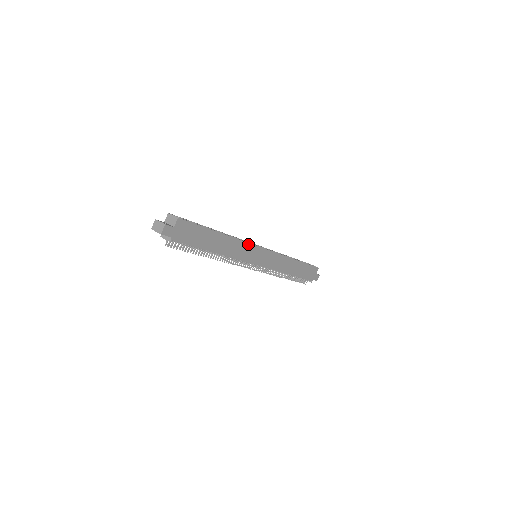
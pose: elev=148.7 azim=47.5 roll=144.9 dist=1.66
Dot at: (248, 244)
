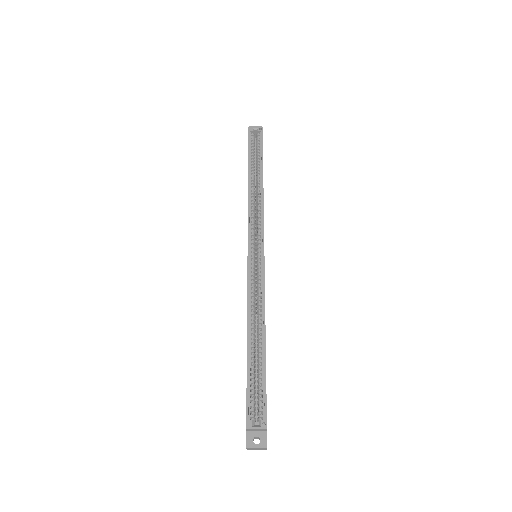
Dot at: (264, 284)
